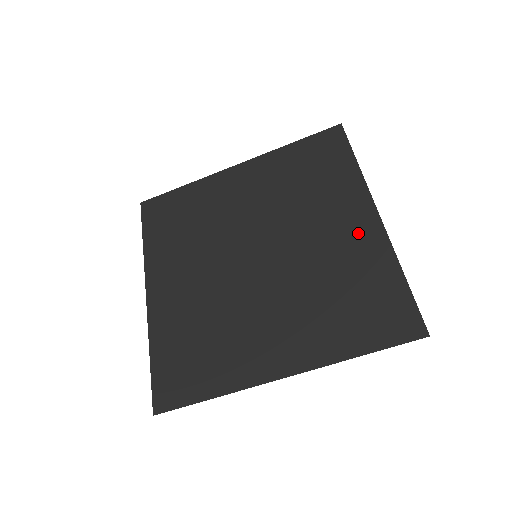
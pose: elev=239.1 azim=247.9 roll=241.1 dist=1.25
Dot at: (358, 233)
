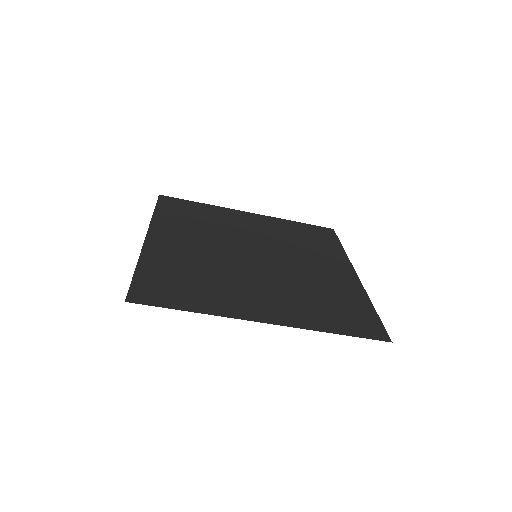
Dot at: (341, 276)
